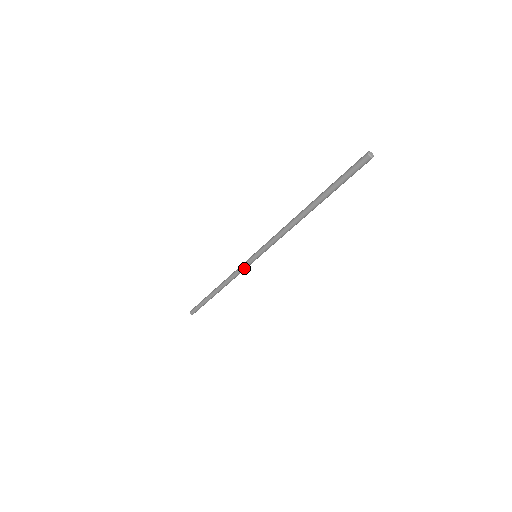
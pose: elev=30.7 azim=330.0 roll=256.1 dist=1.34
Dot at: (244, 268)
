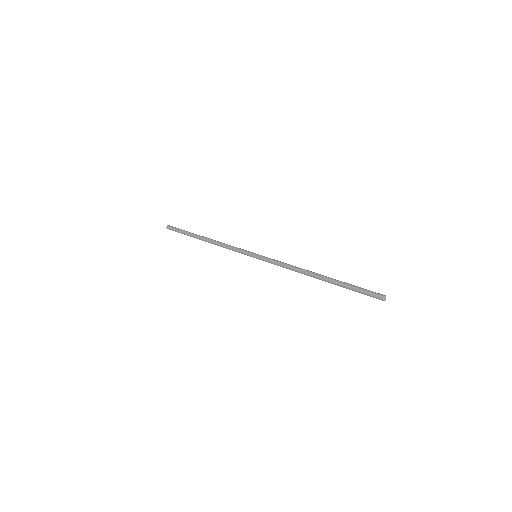
Dot at: (241, 253)
